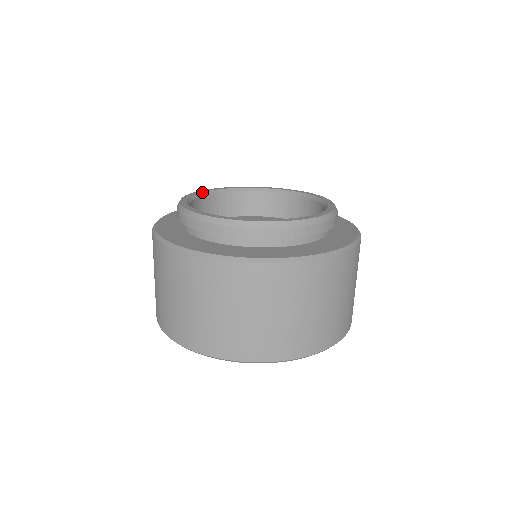
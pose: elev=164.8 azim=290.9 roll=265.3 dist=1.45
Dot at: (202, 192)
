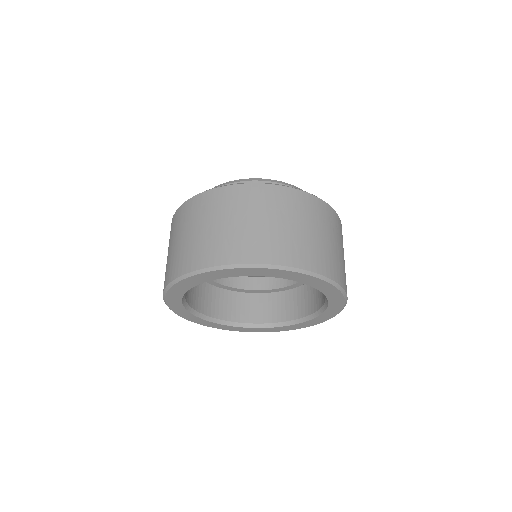
Dot at: occluded
